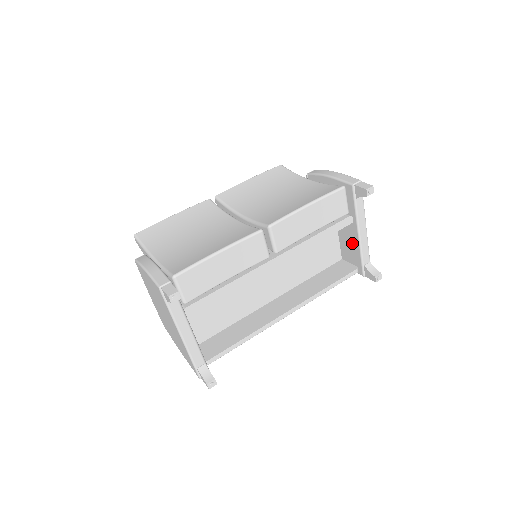
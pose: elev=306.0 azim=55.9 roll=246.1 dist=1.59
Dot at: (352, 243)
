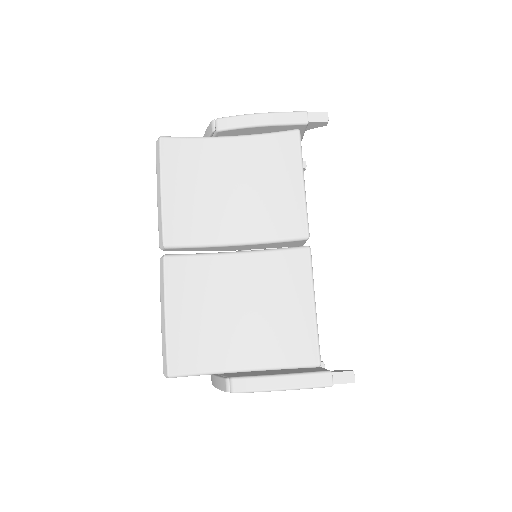
Dot at: occluded
